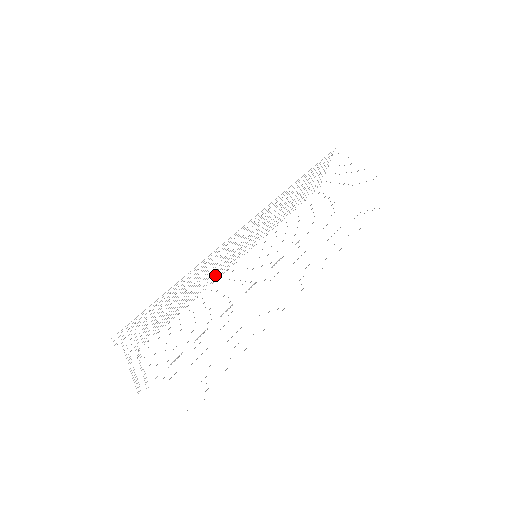
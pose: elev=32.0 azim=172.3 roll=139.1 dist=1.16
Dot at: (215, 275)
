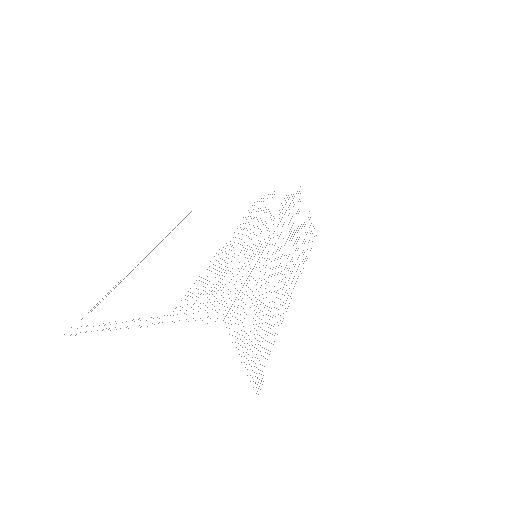
Dot at: occluded
